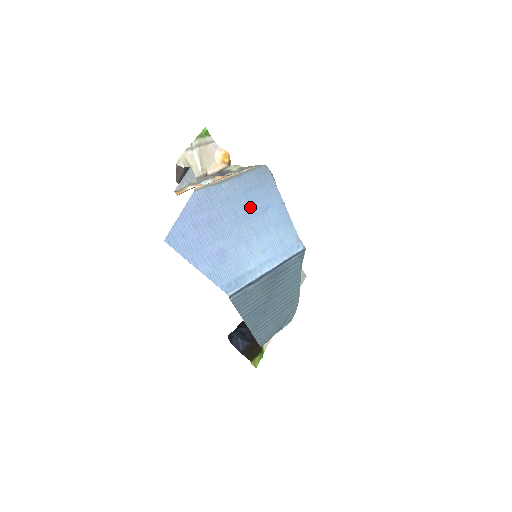
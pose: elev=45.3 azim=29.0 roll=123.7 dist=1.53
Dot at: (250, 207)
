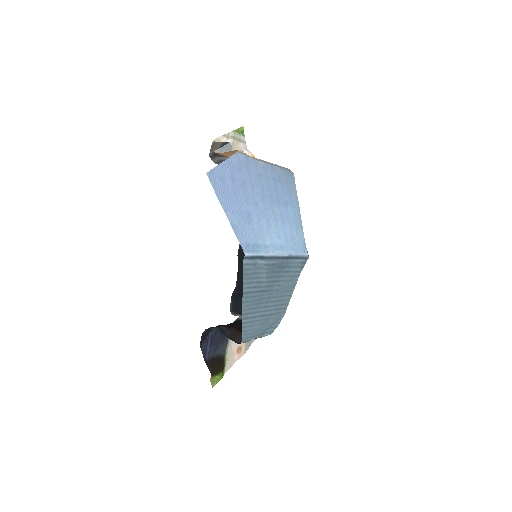
Dot at: (275, 194)
